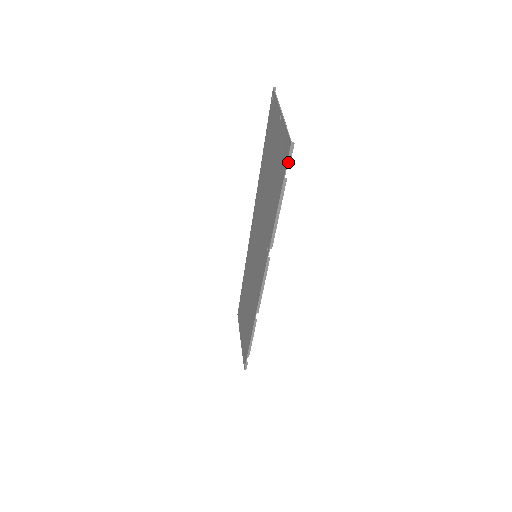
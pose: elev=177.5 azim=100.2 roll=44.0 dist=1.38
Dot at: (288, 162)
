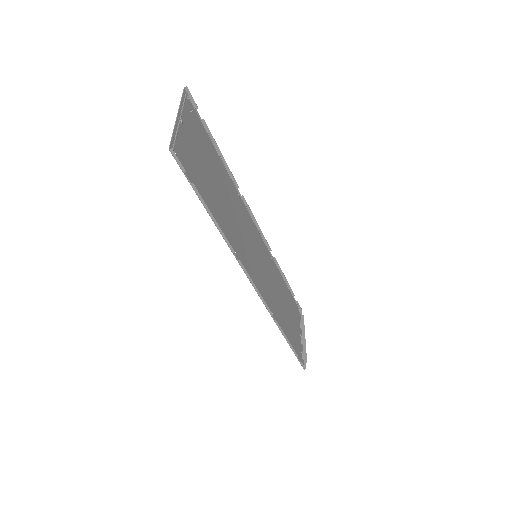
Dot at: (181, 168)
